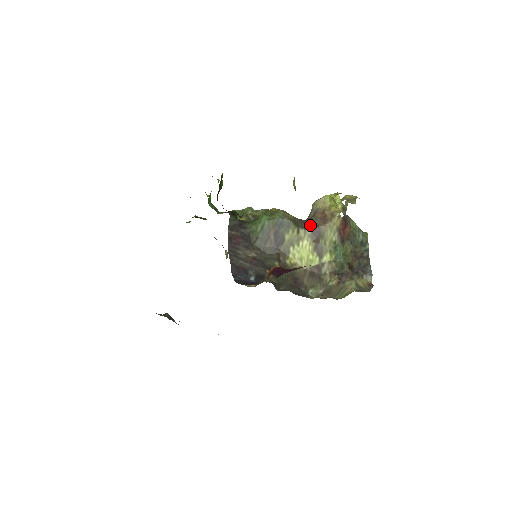
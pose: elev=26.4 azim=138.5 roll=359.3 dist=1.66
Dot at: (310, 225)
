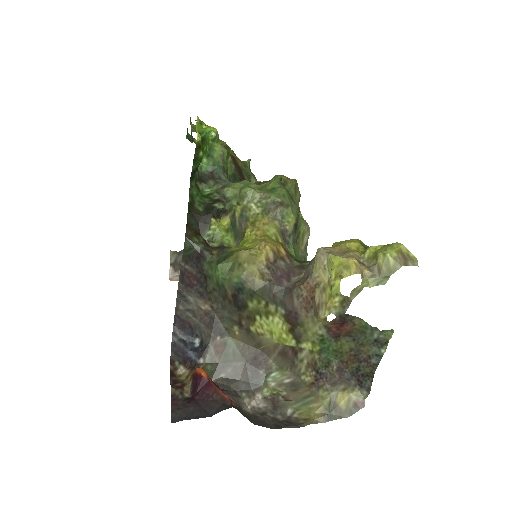
Dot at: (285, 303)
